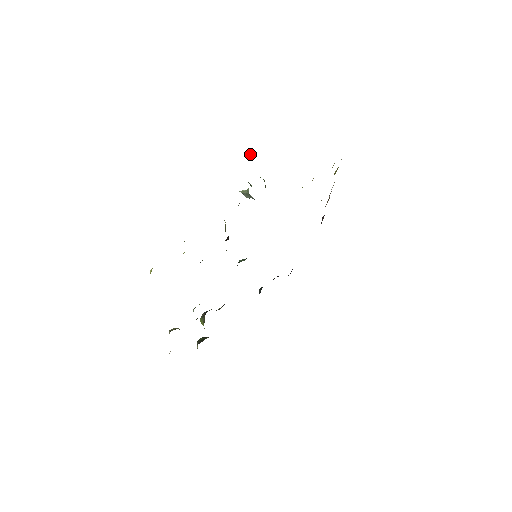
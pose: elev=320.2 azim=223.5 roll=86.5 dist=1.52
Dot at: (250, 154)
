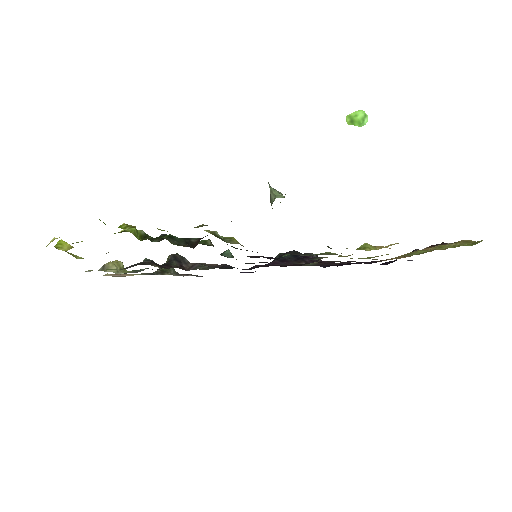
Dot at: (352, 123)
